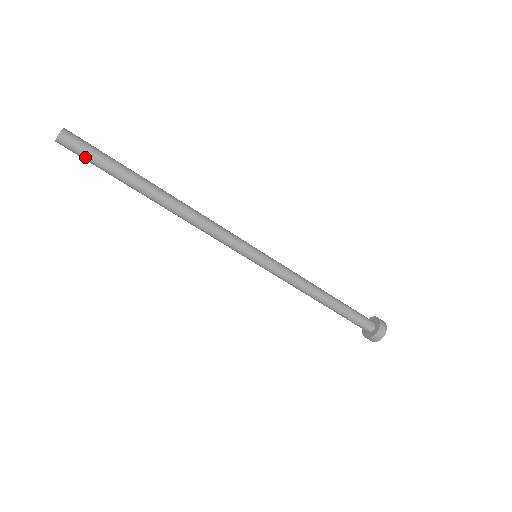
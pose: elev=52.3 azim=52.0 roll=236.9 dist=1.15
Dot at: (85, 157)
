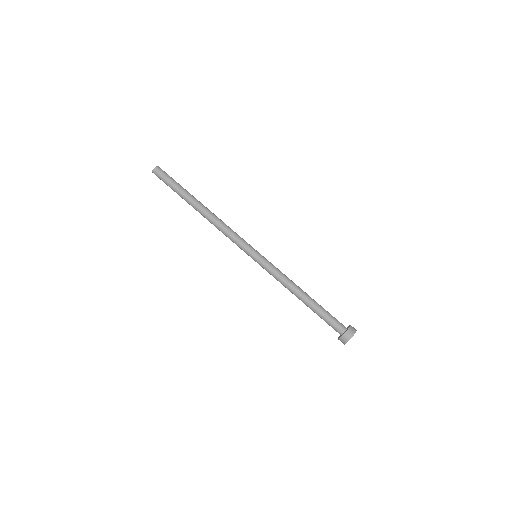
Dot at: (166, 179)
